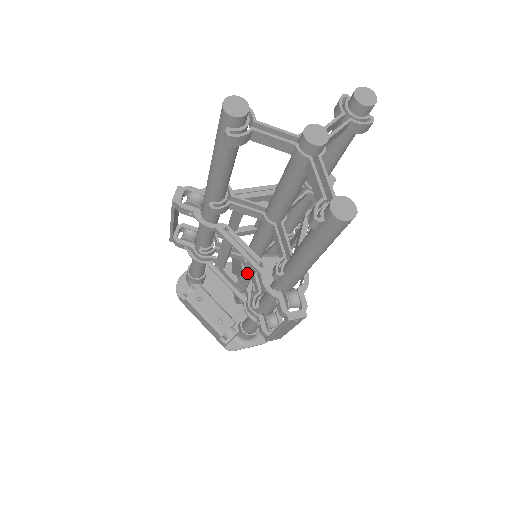
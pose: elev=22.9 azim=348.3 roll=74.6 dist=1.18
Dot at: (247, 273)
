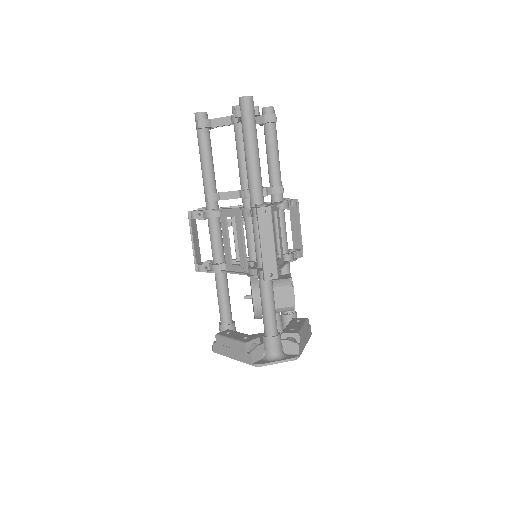
Dot at: (239, 235)
